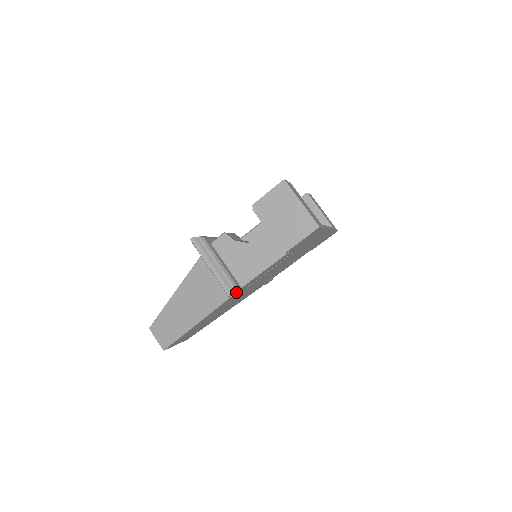
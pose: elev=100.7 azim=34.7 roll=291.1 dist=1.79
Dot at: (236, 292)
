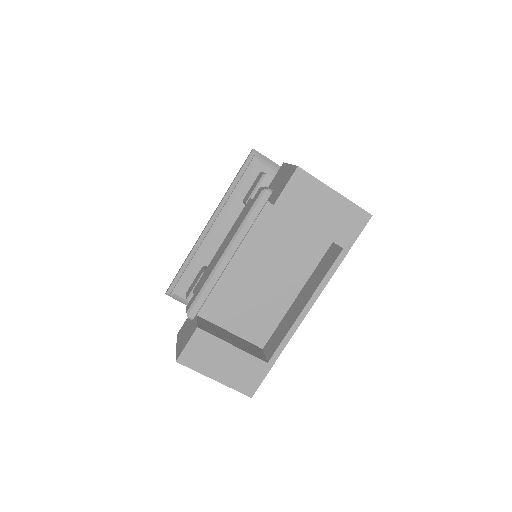
Dot at: occluded
